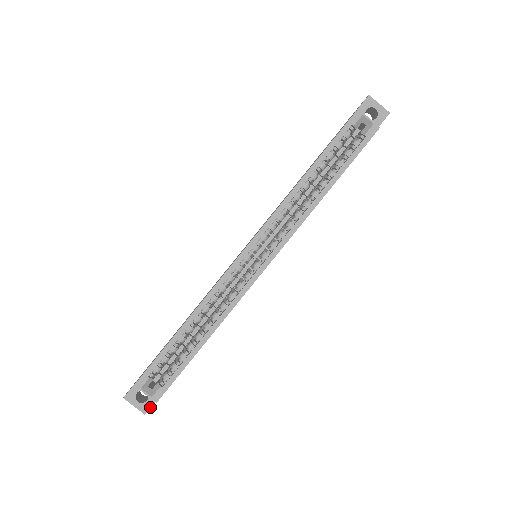
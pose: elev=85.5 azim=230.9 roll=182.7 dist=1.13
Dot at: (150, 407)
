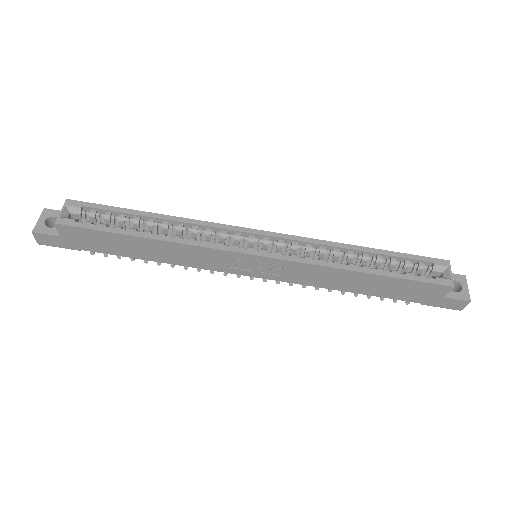
Dot at: (43, 233)
